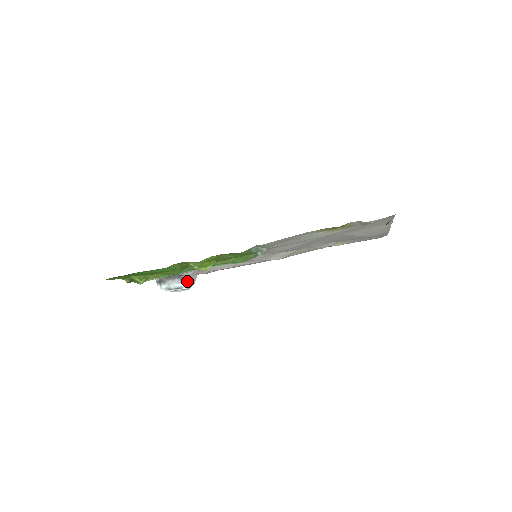
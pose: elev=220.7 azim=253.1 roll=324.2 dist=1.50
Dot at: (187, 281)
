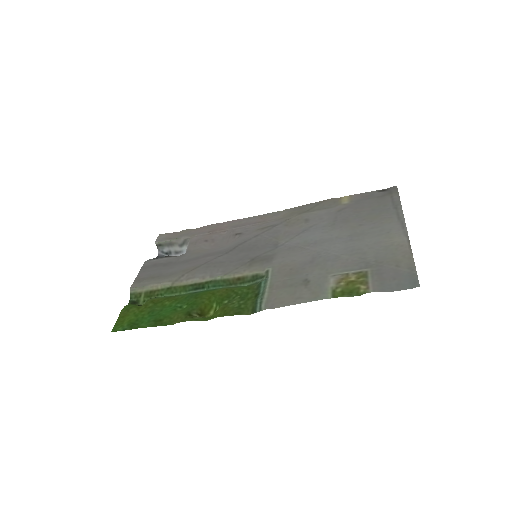
Dot at: occluded
